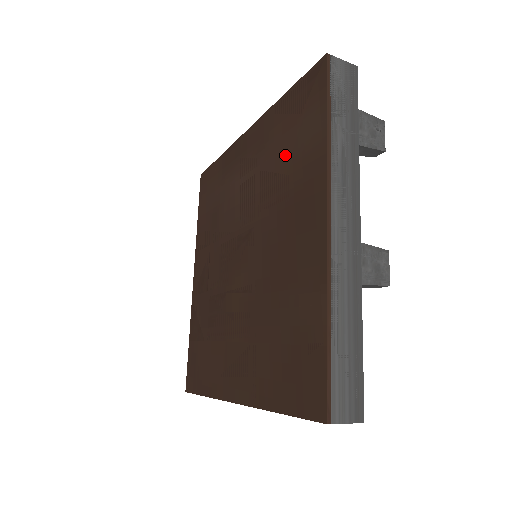
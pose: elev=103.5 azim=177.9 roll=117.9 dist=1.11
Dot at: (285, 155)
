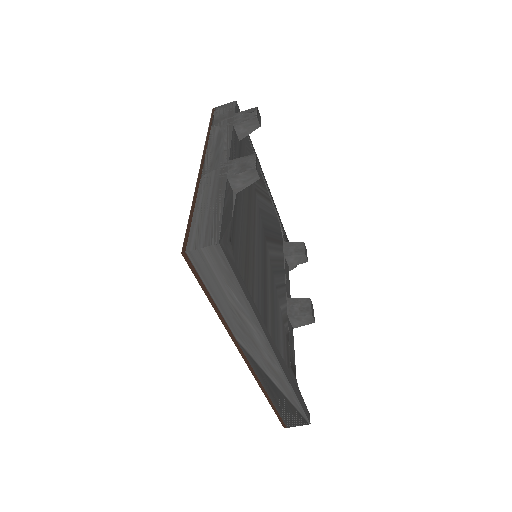
Dot at: occluded
